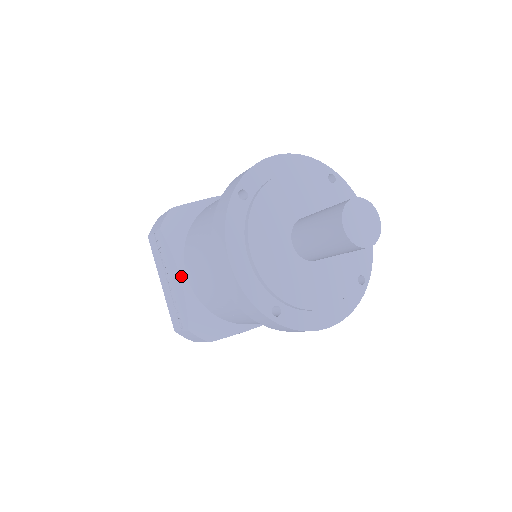
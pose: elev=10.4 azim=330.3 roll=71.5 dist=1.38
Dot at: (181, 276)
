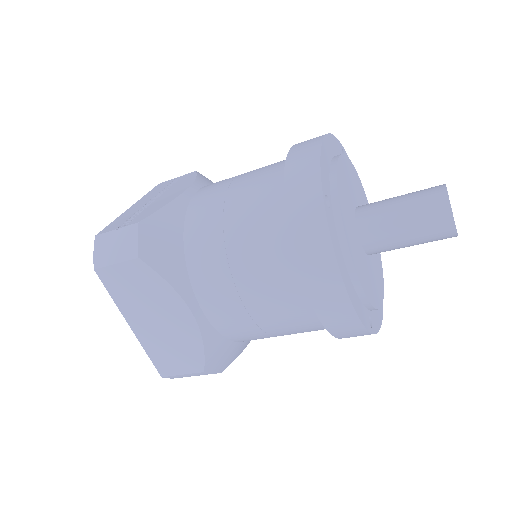
Dot at: (191, 188)
